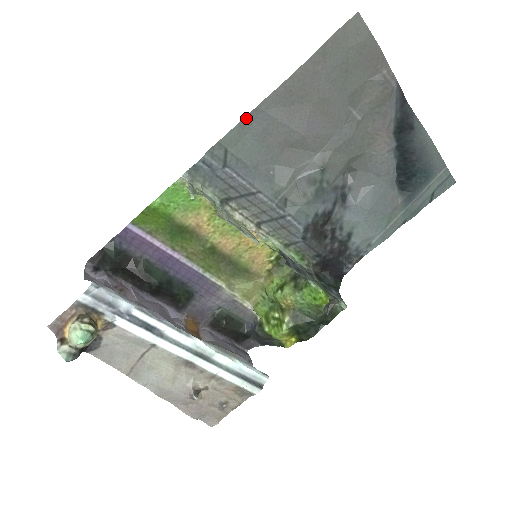
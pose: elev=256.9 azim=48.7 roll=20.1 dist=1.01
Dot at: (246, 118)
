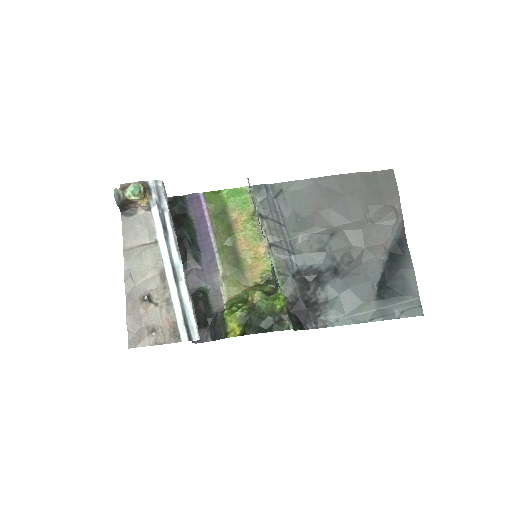
Dot at: (303, 181)
